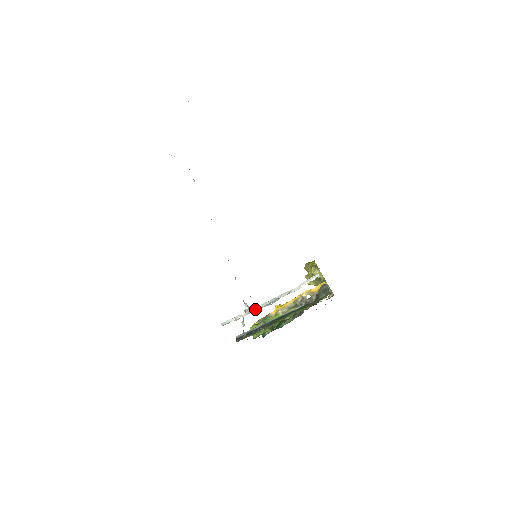
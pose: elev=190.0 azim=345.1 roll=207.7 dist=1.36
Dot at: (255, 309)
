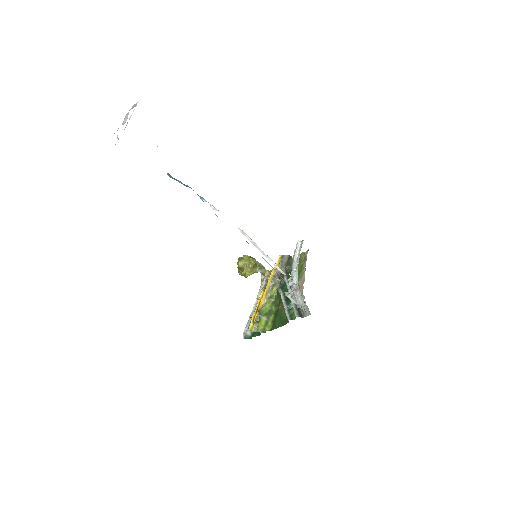
Dot at: (294, 287)
